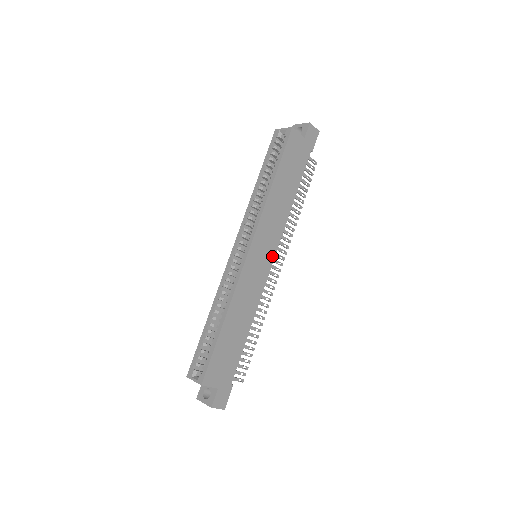
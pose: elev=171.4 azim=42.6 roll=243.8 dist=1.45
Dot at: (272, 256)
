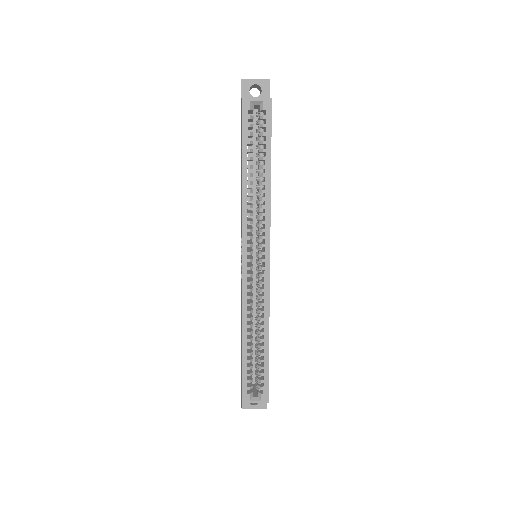
Dot at: occluded
